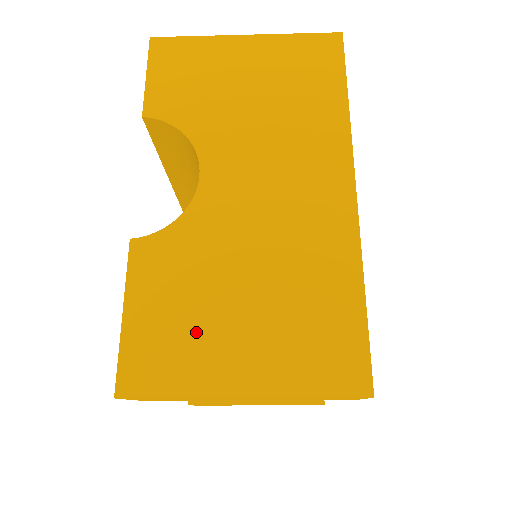
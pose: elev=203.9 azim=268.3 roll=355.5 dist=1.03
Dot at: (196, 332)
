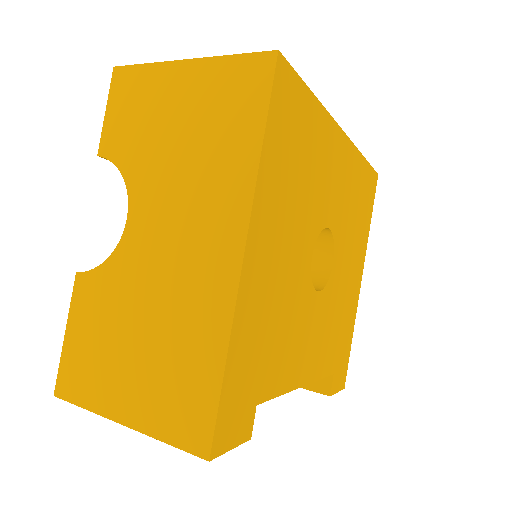
Dot at: (103, 362)
